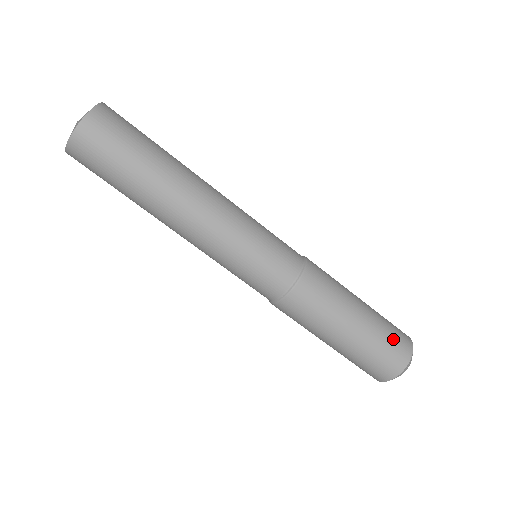
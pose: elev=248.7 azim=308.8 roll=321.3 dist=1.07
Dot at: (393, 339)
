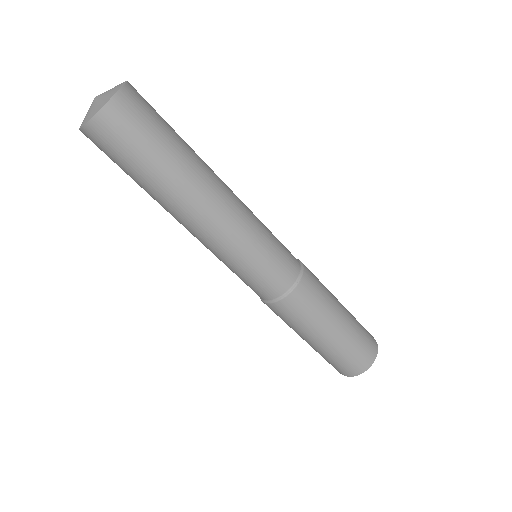
Dot at: (350, 360)
